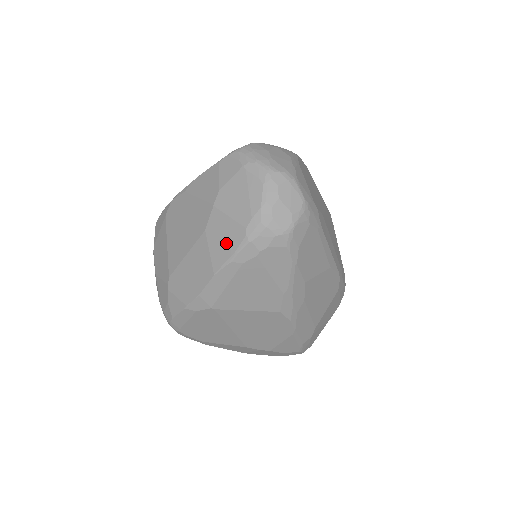
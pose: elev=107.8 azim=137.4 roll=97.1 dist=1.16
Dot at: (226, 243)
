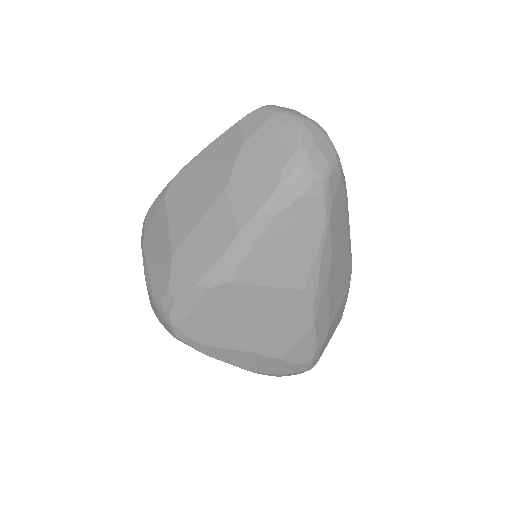
Dot at: (255, 194)
